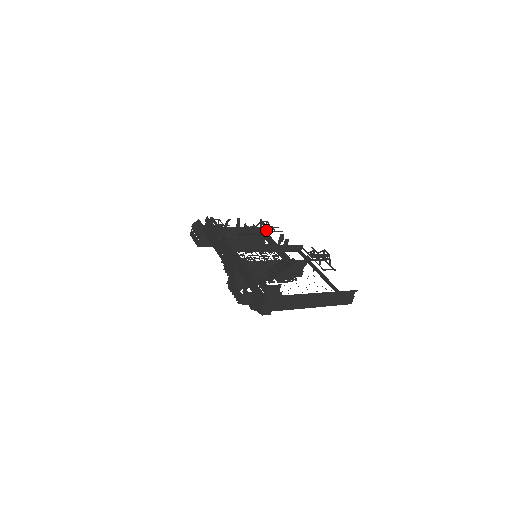
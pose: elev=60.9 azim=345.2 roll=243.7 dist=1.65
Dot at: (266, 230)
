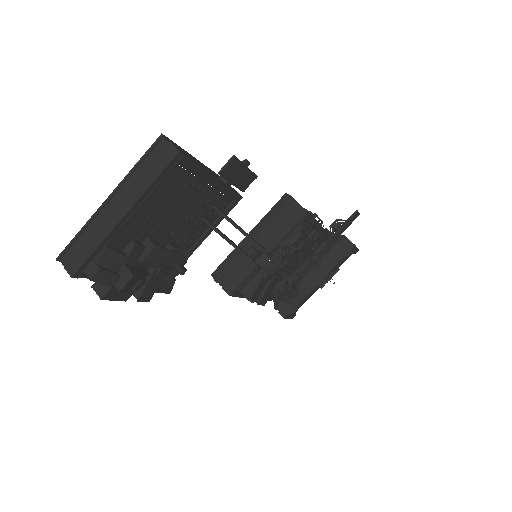
Dot at: (334, 230)
